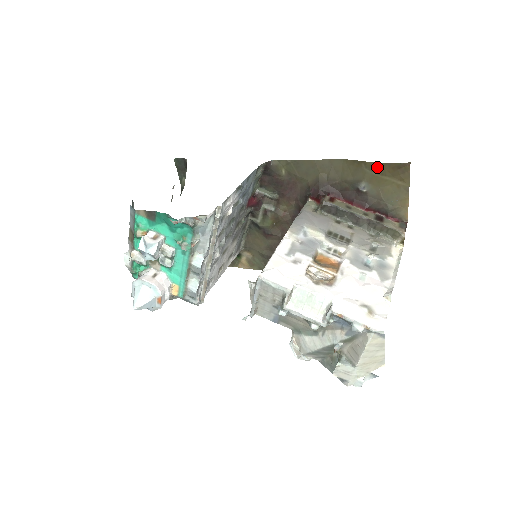
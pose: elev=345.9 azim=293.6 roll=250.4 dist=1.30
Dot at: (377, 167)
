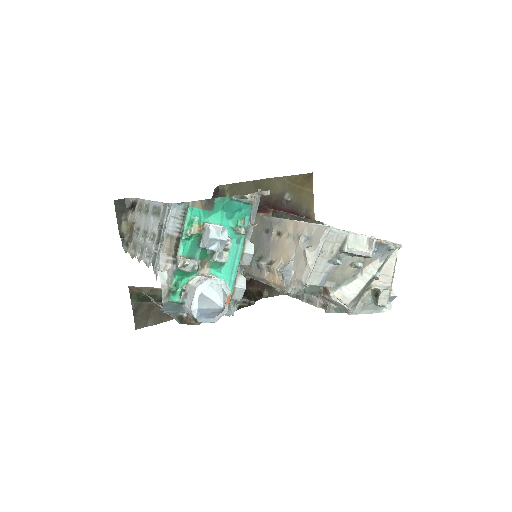
Dot at: (295, 179)
